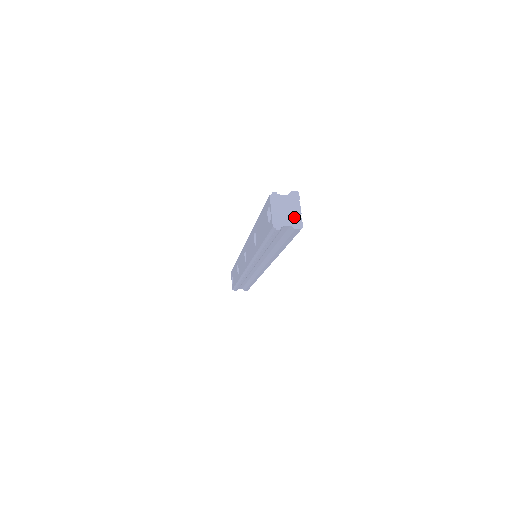
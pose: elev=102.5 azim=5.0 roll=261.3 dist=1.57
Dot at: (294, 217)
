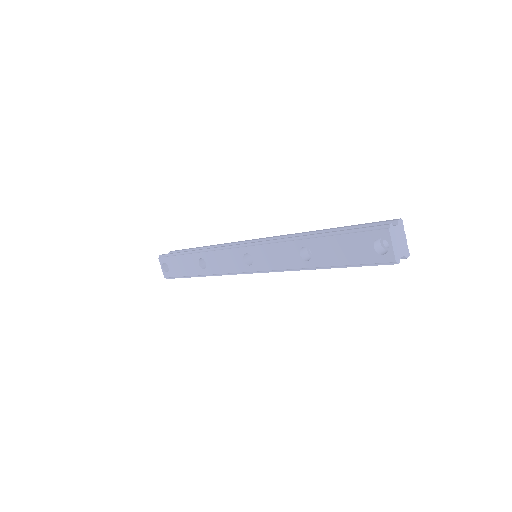
Dot at: (404, 246)
